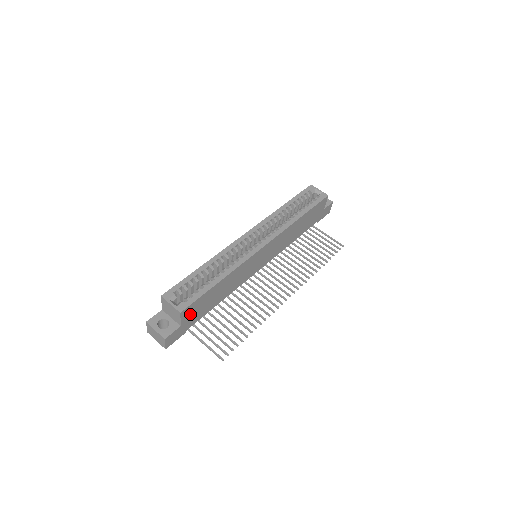
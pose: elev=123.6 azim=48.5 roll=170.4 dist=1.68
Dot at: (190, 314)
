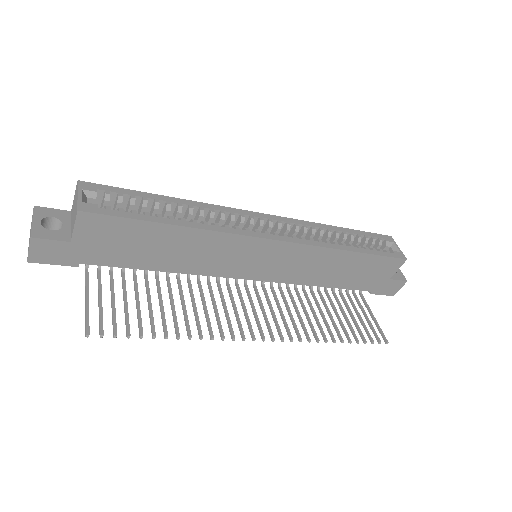
Dot at: (97, 235)
